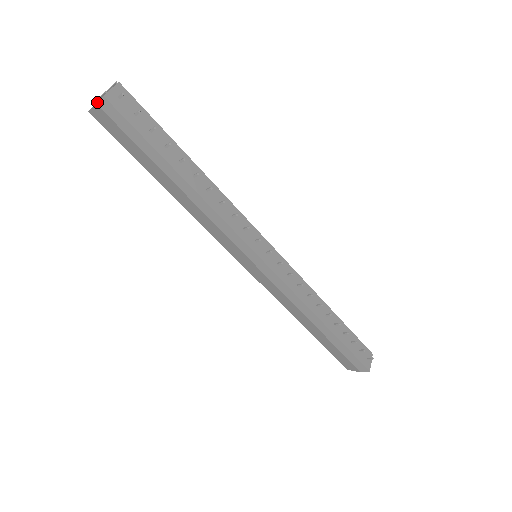
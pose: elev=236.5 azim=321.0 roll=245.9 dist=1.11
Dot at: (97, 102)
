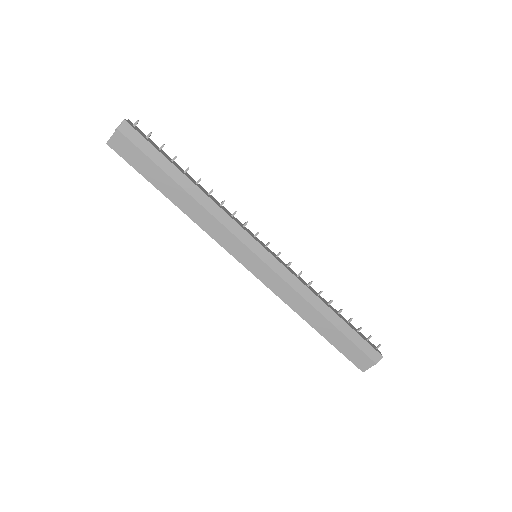
Dot at: (118, 127)
